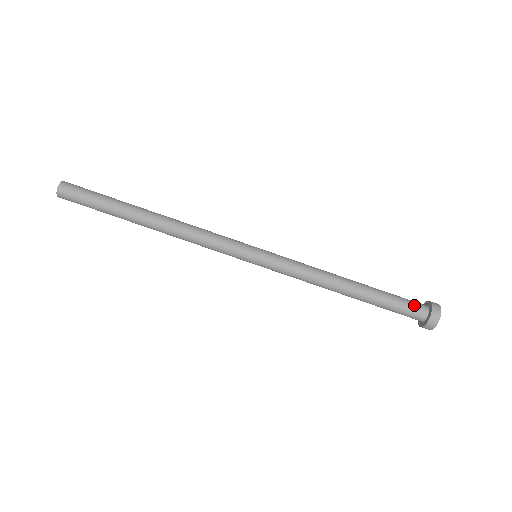
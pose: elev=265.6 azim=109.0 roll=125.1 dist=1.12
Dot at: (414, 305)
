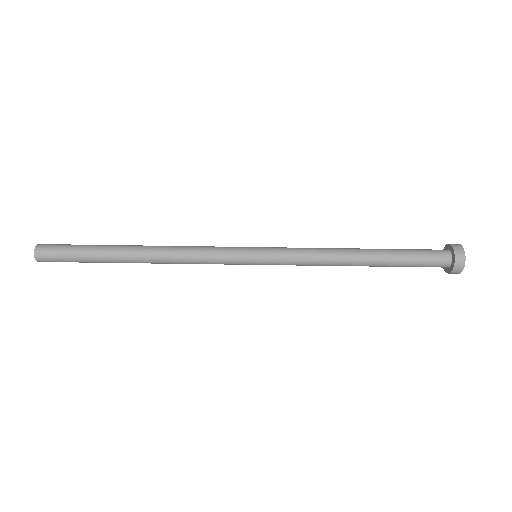
Dot at: (434, 252)
